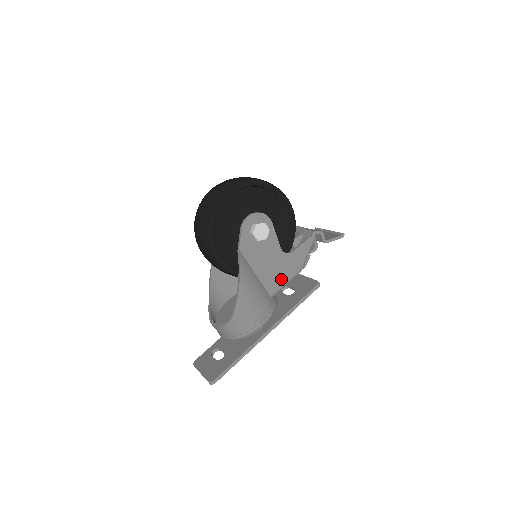
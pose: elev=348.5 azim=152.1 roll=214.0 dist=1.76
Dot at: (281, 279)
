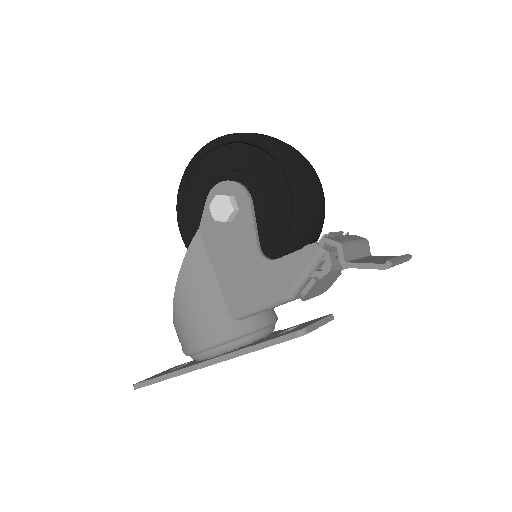
Dot at: (251, 297)
